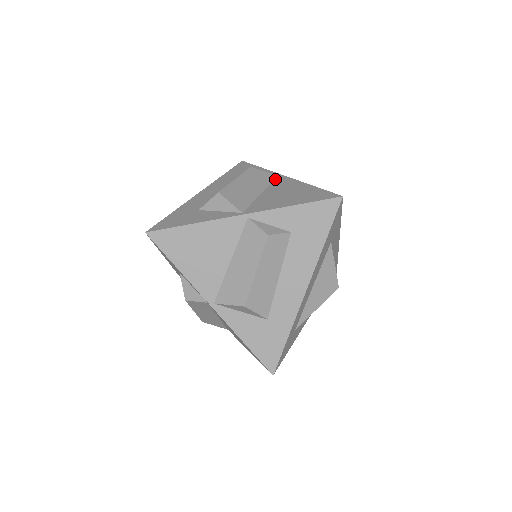
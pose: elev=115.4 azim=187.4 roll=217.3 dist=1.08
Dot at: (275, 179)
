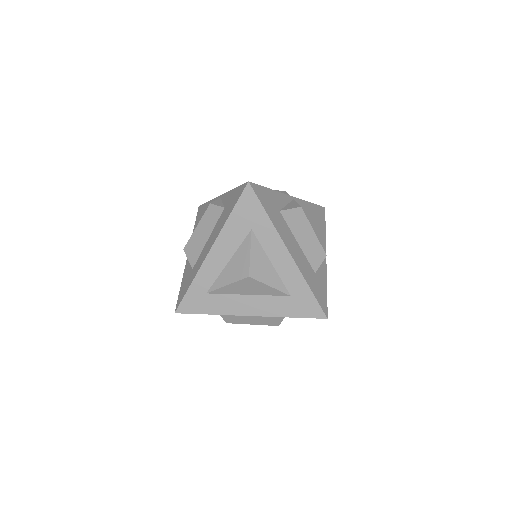
Dot at: occluded
